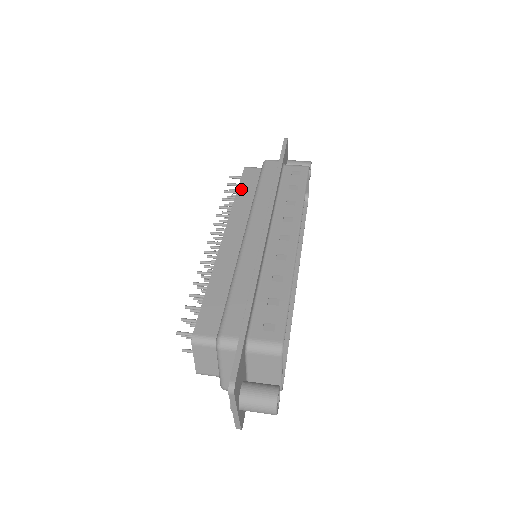
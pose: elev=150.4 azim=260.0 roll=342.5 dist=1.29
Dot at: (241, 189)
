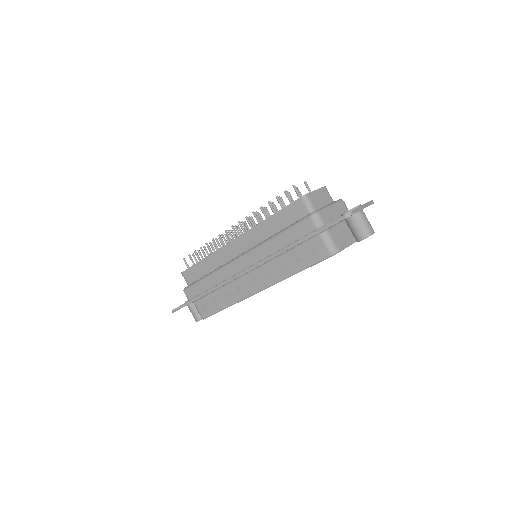
Dot at: (276, 216)
